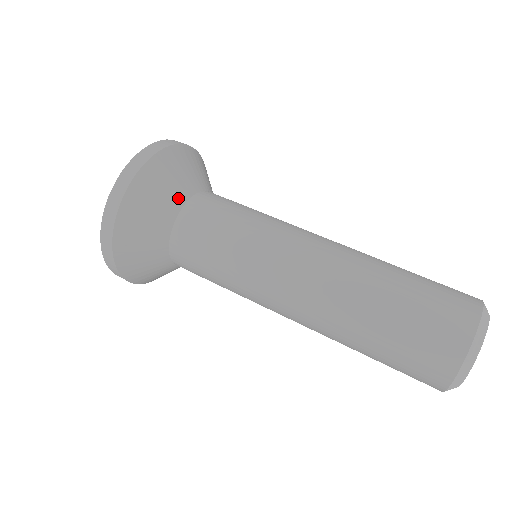
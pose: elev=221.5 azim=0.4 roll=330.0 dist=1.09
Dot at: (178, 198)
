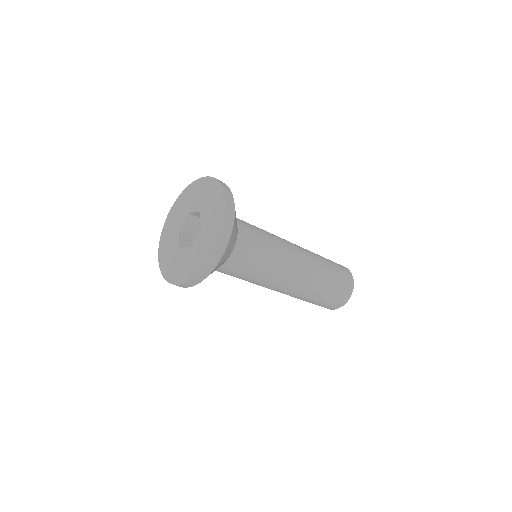
Dot at: (233, 246)
